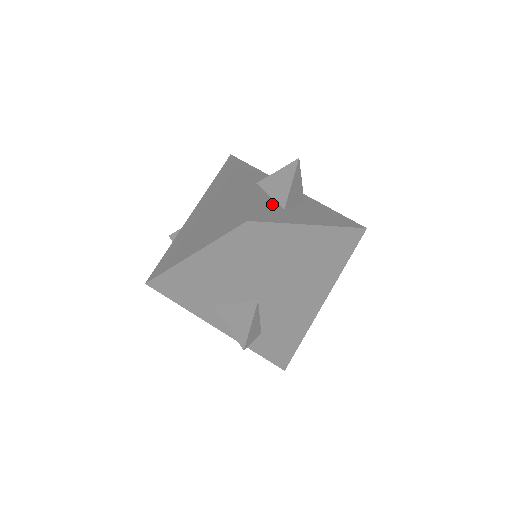
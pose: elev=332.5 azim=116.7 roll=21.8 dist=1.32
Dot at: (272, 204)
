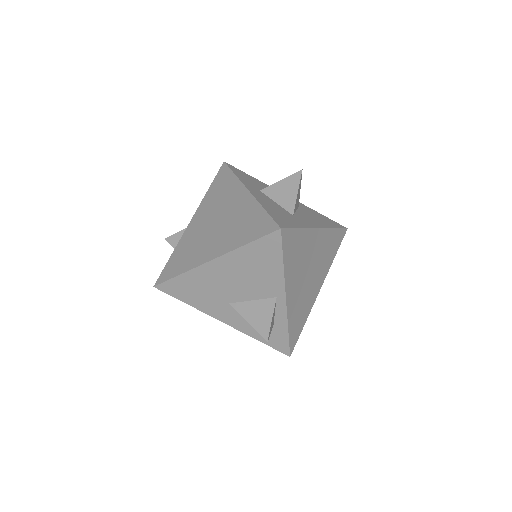
Dot at: (283, 211)
